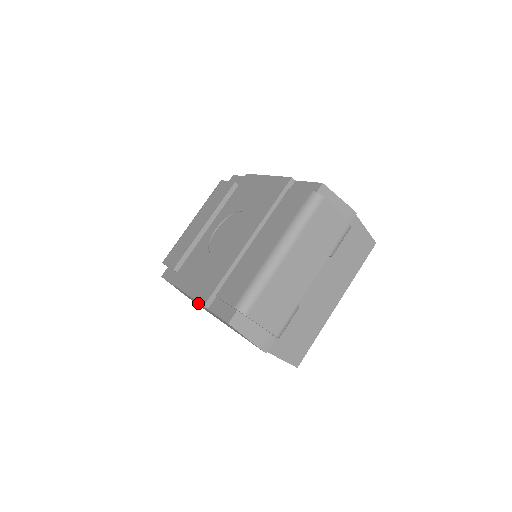
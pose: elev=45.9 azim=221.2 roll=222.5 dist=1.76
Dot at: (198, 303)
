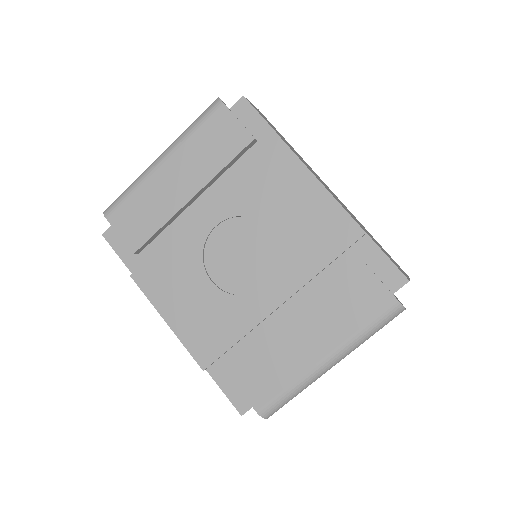
Dot at: occluded
